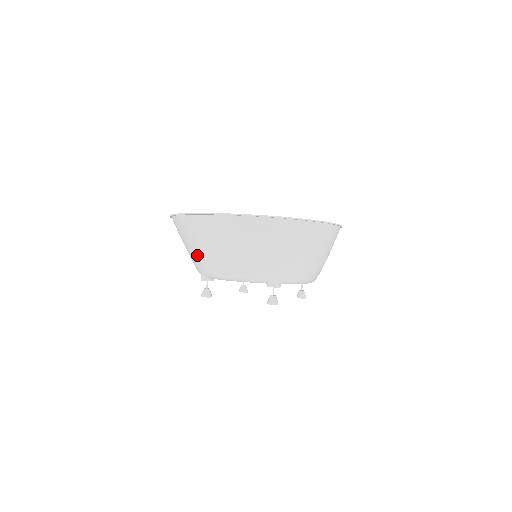
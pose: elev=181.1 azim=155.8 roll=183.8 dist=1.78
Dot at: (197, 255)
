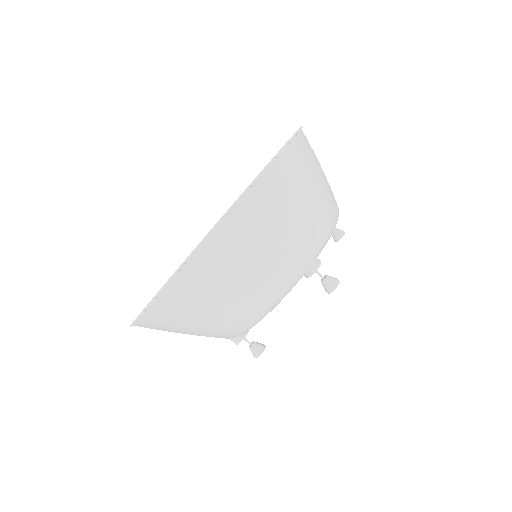
Dot at: (203, 332)
